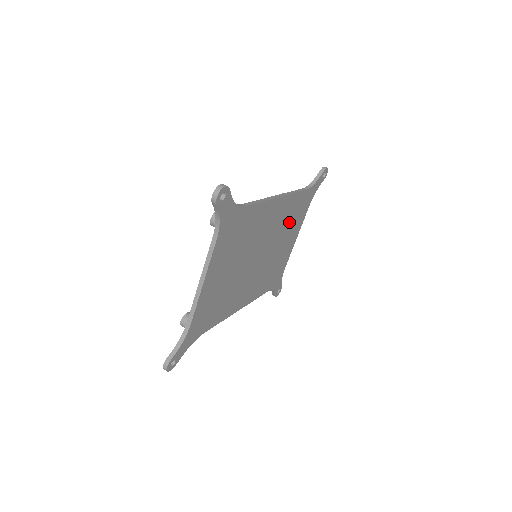
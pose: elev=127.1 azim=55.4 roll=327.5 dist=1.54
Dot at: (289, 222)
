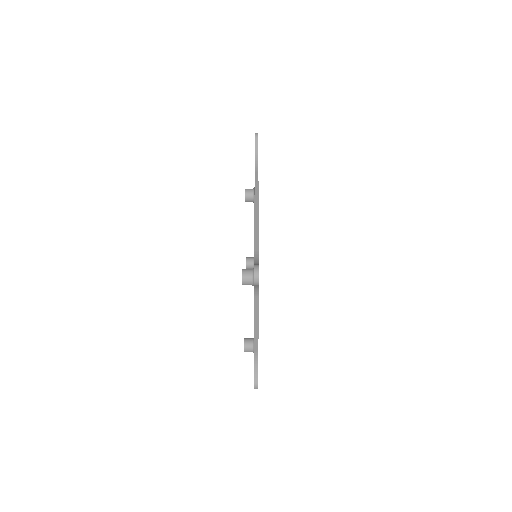
Dot at: occluded
